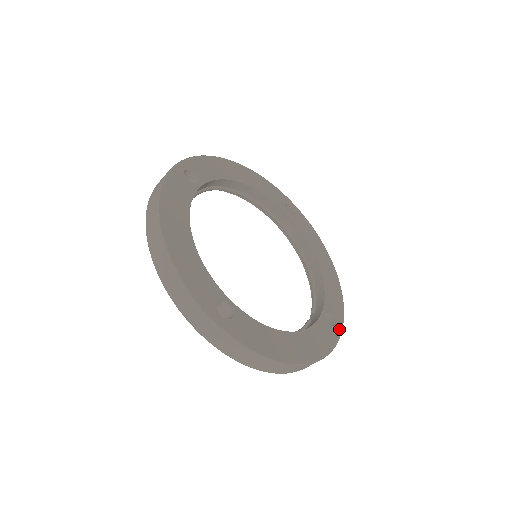
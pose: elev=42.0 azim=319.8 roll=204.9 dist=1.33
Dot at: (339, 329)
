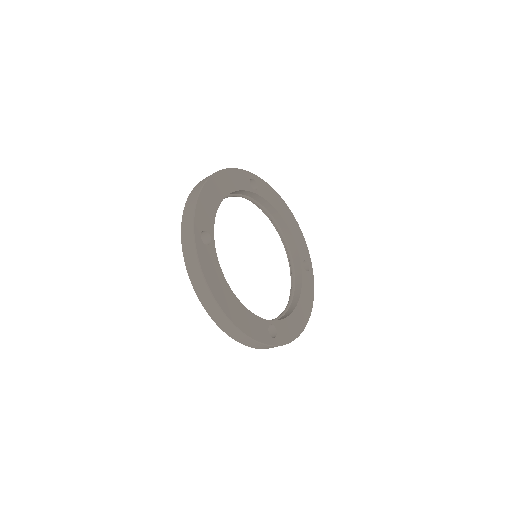
Dot at: (273, 342)
